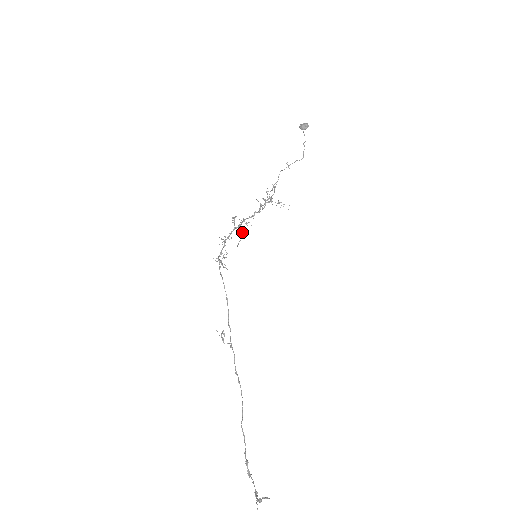
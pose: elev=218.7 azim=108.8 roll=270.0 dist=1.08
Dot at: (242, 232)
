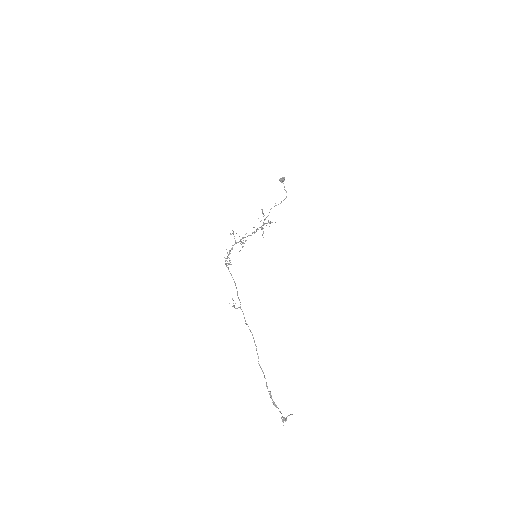
Dot at: occluded
